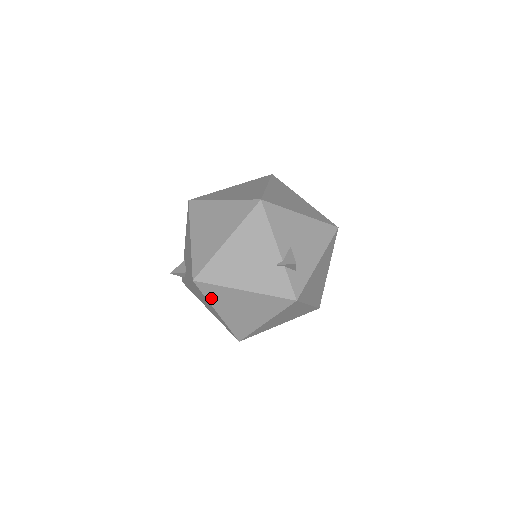
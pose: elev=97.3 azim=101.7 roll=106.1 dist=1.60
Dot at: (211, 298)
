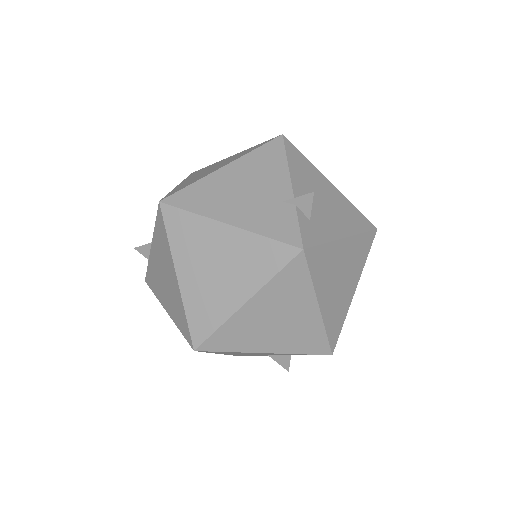
Dot at: (175, 241)
